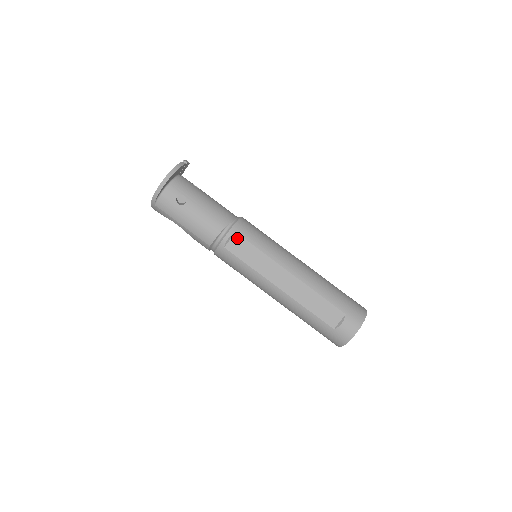
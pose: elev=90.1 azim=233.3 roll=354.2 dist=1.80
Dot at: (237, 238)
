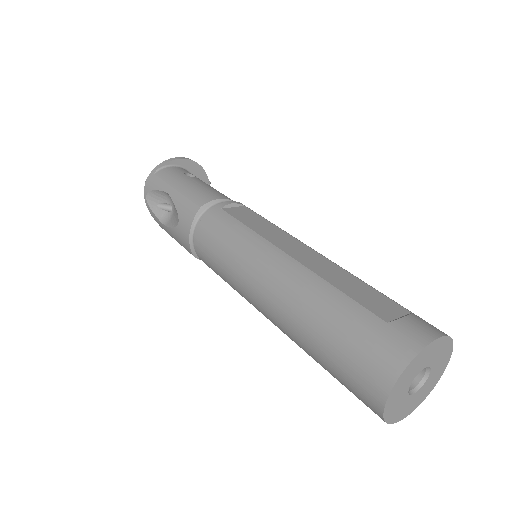
Dot at: (244, 209)
